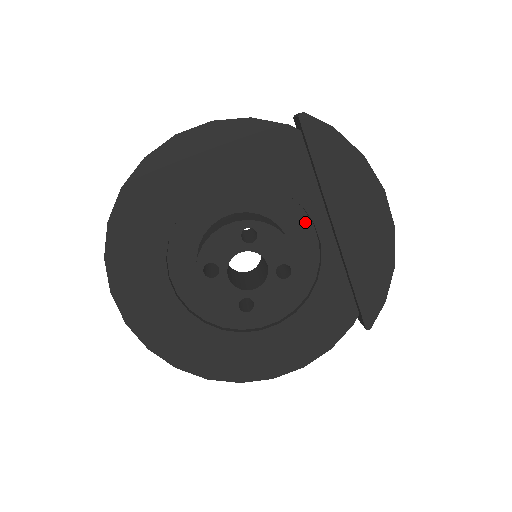
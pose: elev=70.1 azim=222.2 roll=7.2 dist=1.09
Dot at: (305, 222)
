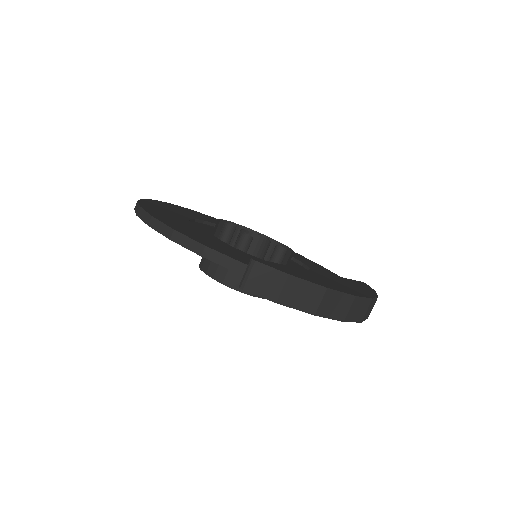
Dot at: occluded
